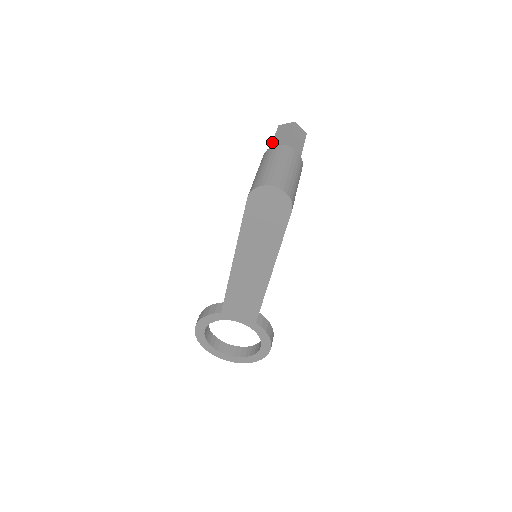
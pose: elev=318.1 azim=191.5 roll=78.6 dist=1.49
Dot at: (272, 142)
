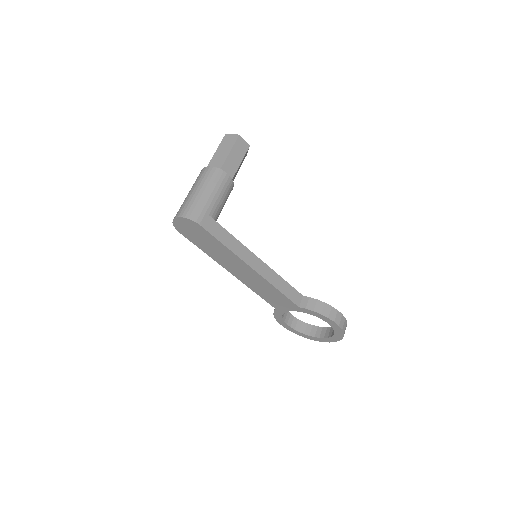
Dot at: occluded
